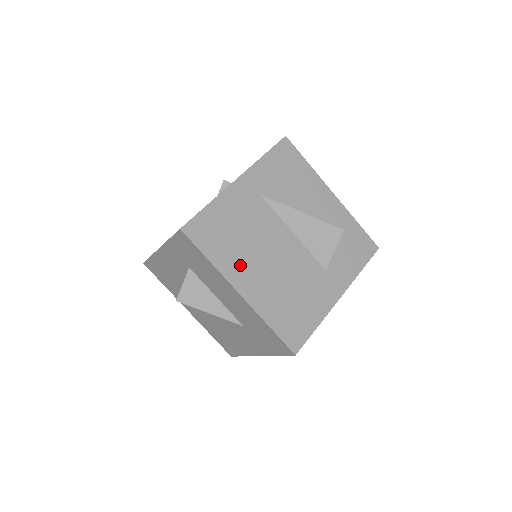
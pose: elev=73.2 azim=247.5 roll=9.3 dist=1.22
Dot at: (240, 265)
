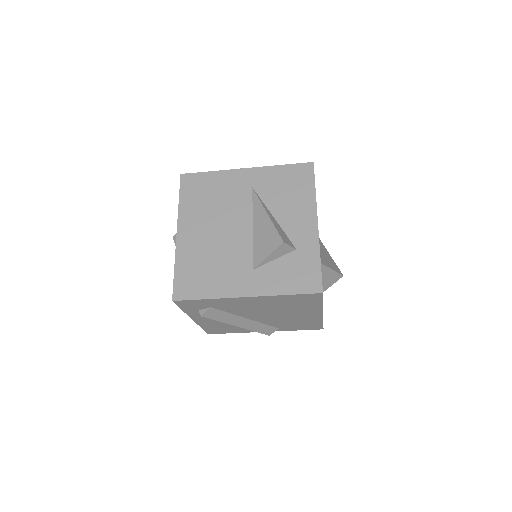
Dot at: (194, 218)
